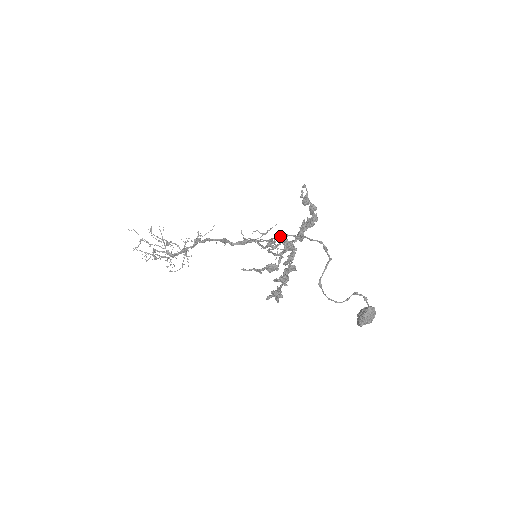
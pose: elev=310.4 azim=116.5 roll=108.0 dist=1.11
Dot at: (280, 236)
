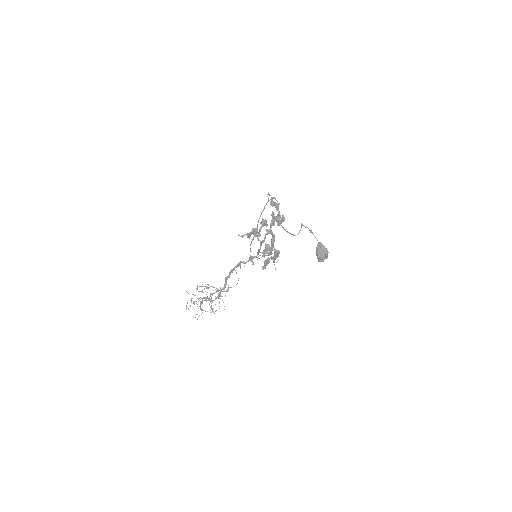
Dot at: occluded
